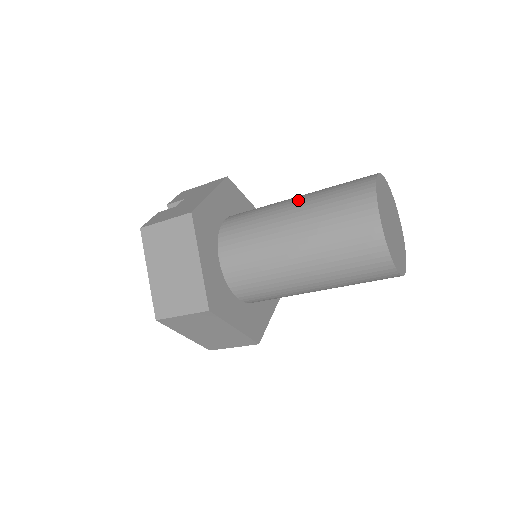
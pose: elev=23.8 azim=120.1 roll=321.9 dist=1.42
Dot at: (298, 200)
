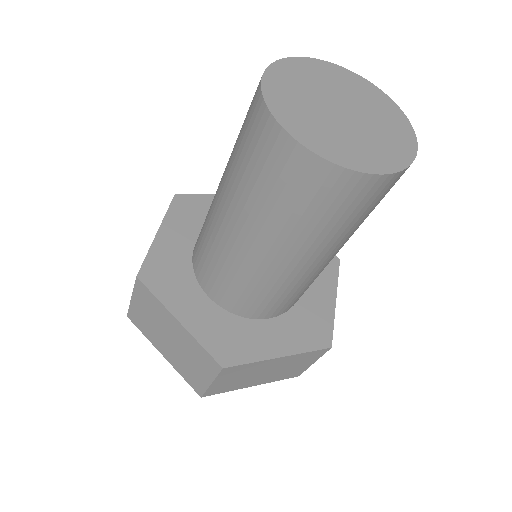
Dot at: occluded
